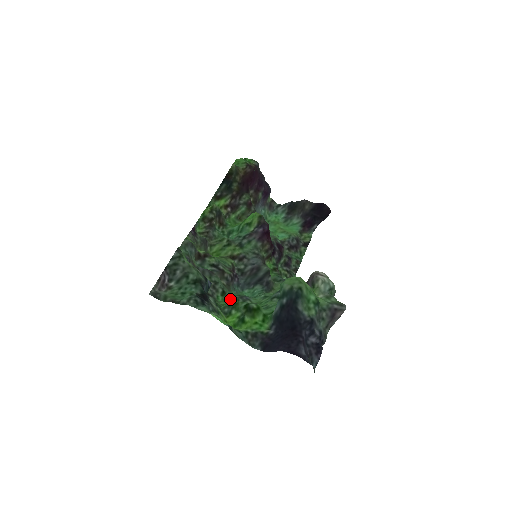
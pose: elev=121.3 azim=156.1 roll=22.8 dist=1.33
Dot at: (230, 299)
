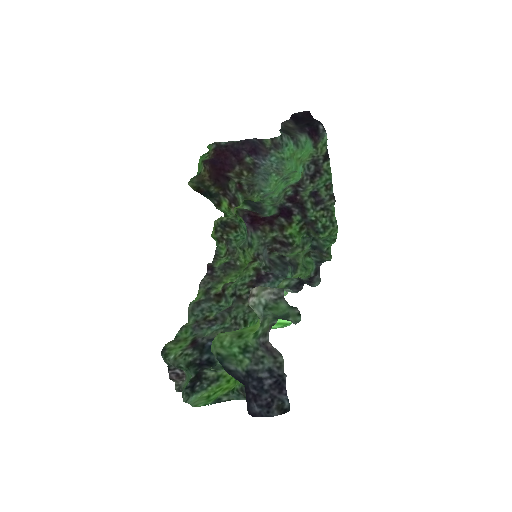
Dot at: occluded
